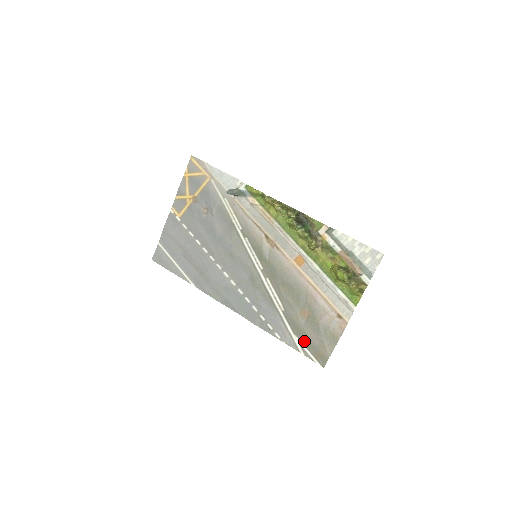
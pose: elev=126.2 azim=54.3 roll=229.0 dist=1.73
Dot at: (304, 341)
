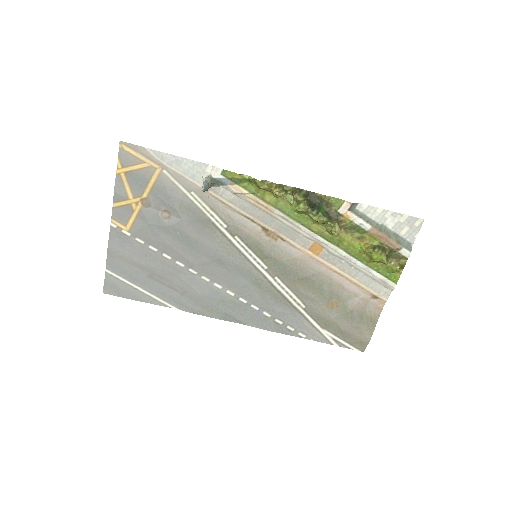
Dot at: (336, 333)
